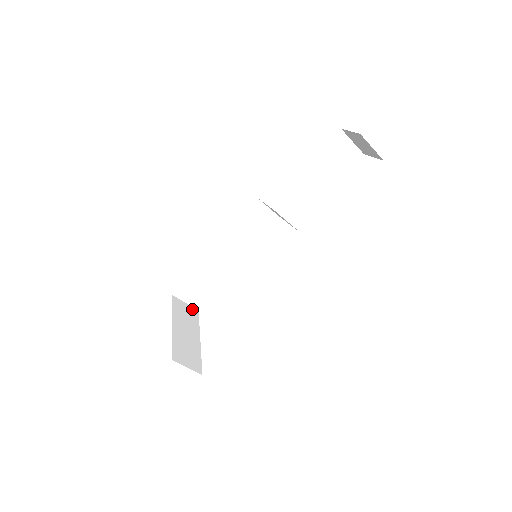
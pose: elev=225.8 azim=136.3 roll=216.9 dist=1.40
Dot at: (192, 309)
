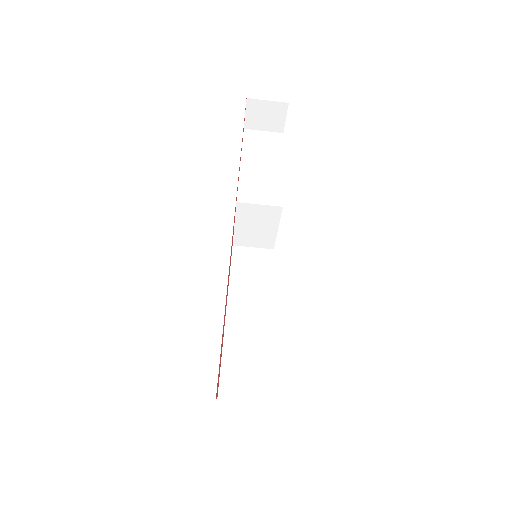
Dot at: occluded
